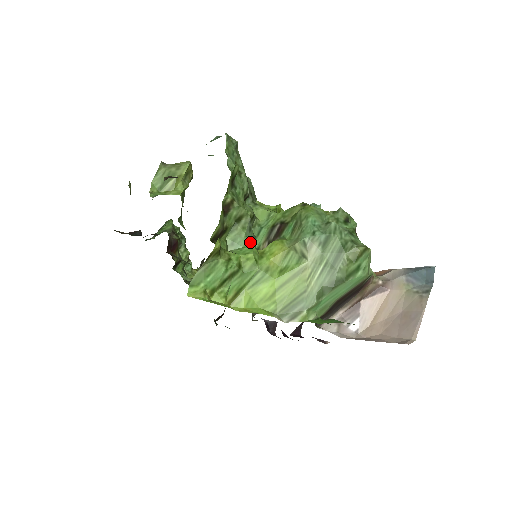
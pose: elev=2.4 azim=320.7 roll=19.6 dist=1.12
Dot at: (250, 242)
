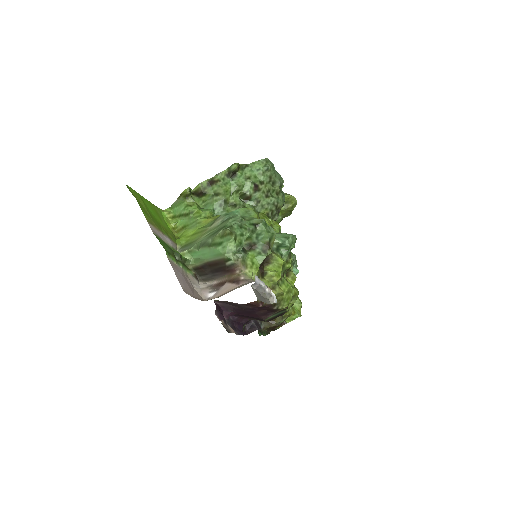
Dot at: (215, 212)
